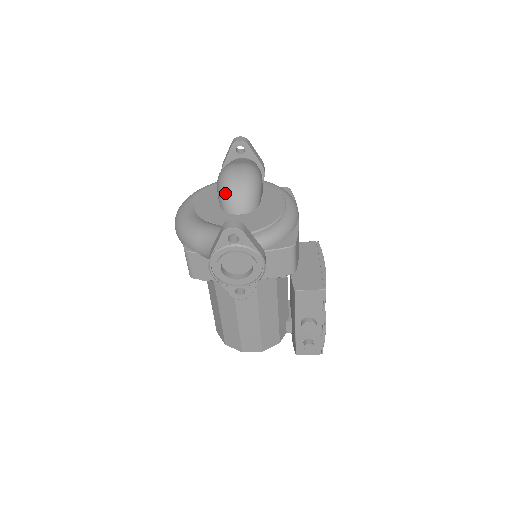
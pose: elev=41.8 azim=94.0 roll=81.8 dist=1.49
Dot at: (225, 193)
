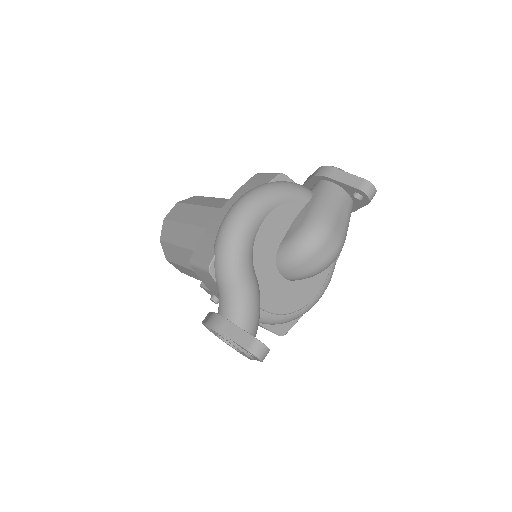
Dot at: (295, 257)
